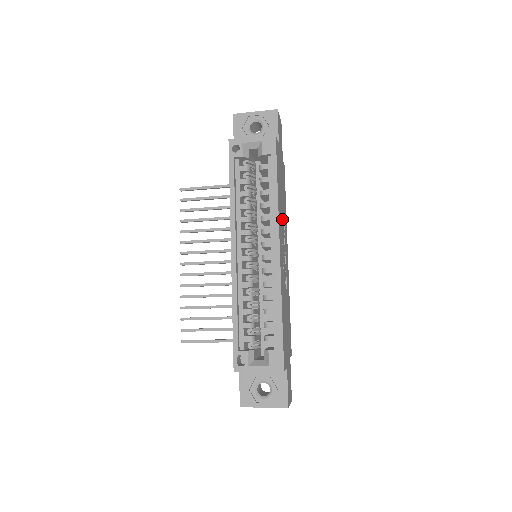
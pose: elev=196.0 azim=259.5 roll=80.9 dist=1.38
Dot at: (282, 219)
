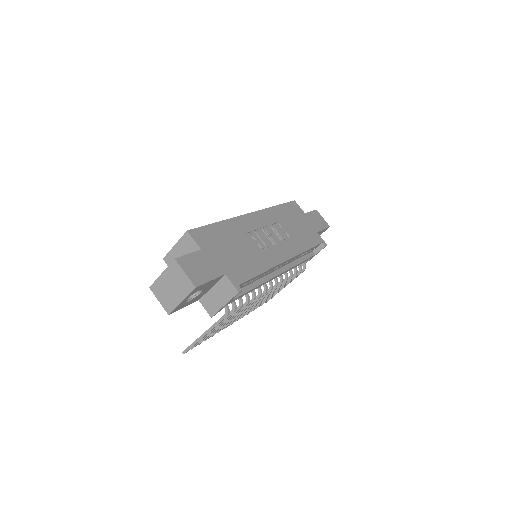
Dot at: (281, 228)
